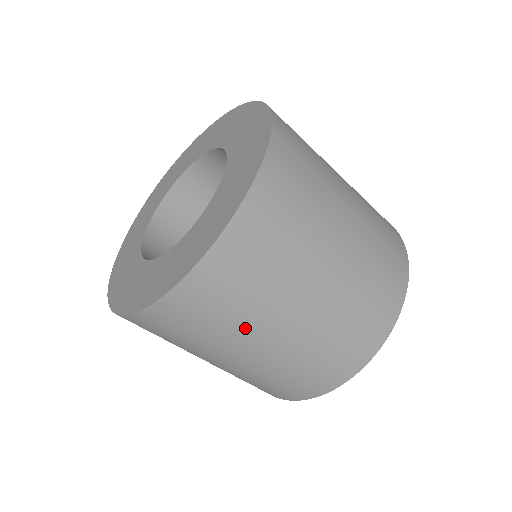
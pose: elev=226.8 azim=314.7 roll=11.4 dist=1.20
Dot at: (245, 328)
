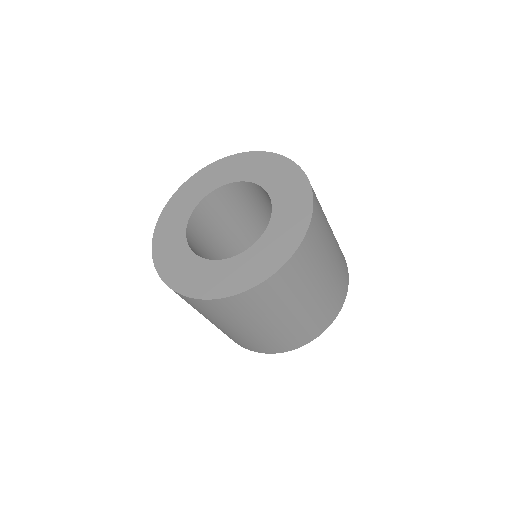
Dot at: (213, 319)
